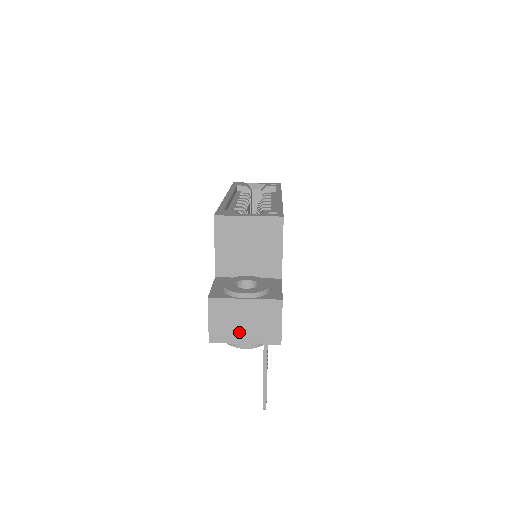
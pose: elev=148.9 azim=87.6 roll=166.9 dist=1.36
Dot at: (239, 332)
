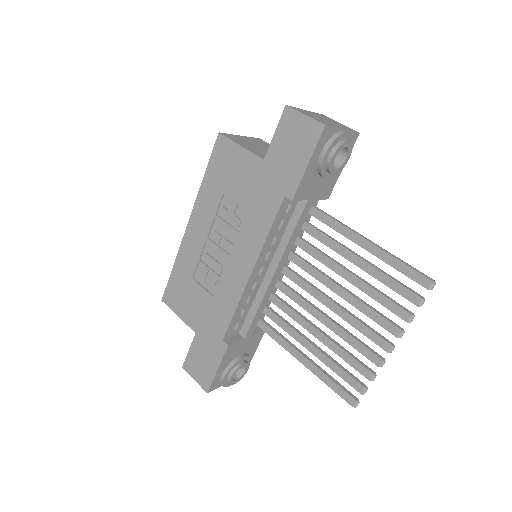
Dot at: (330, 123)
